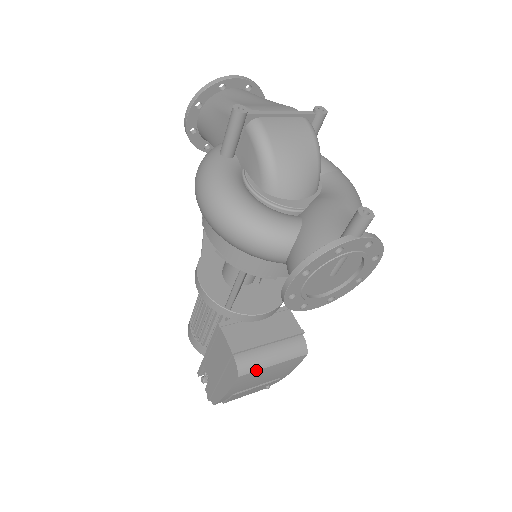
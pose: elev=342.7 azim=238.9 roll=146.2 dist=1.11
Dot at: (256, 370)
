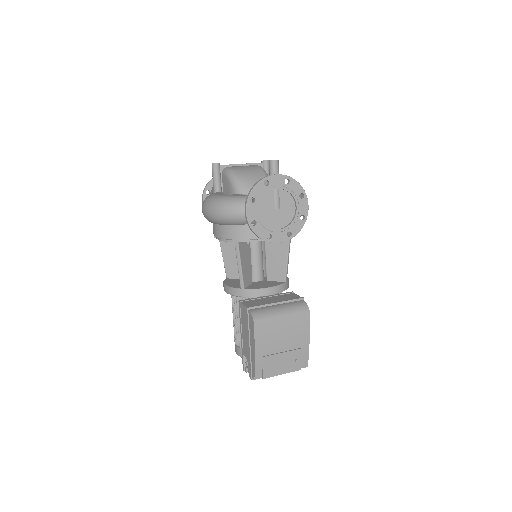
Dot at: (268, 318)
